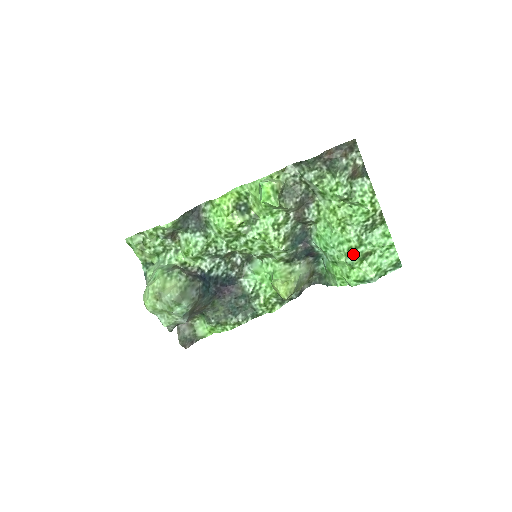
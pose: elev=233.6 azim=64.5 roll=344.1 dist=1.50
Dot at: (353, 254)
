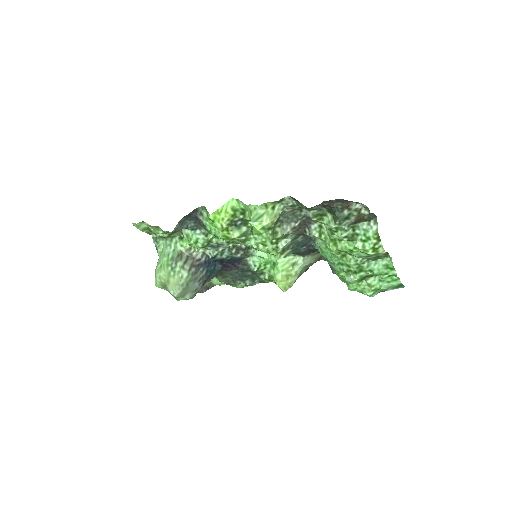
Dot at: (352, 276)
